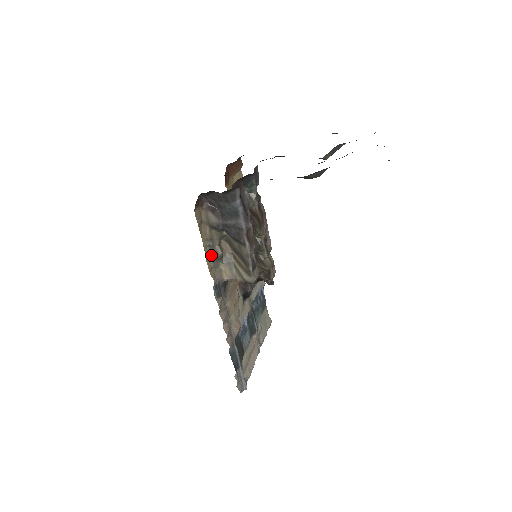
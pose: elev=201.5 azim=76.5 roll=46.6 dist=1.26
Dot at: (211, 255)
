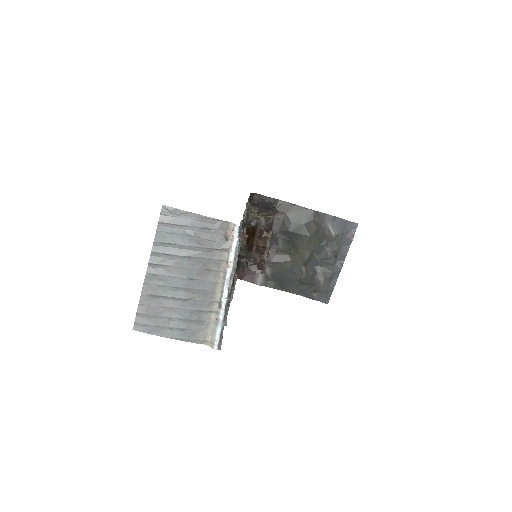
Dot at: occluded
